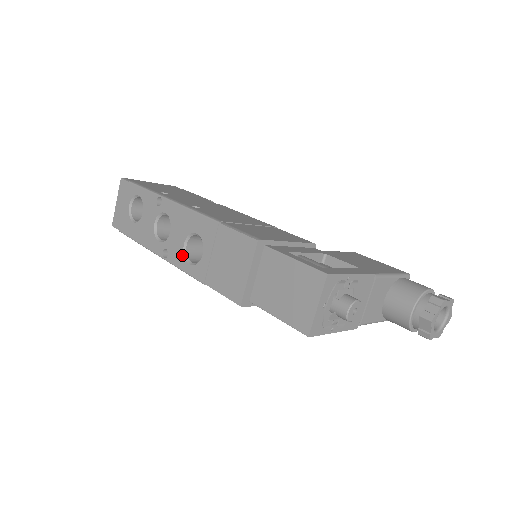
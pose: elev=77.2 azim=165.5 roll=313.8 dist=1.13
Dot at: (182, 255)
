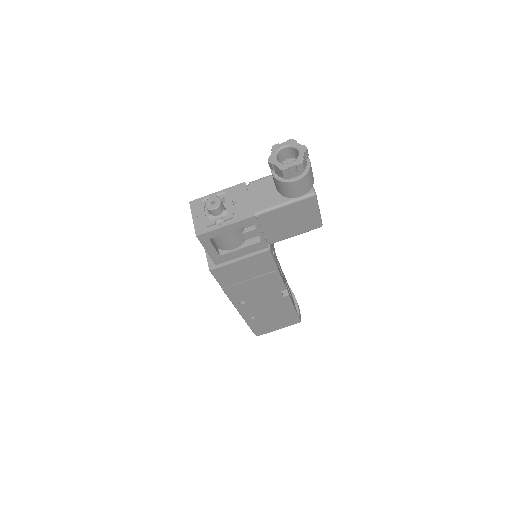
Dot at: occluded
